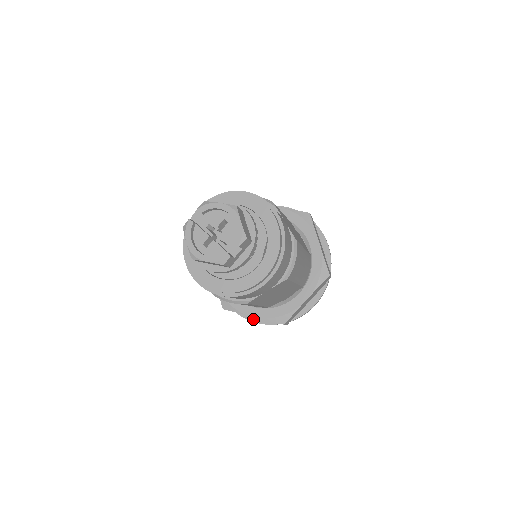
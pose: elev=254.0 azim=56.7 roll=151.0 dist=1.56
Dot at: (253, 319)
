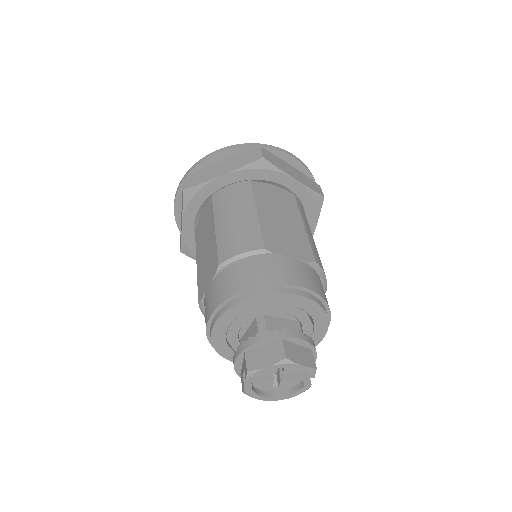
Dot at: occluded
